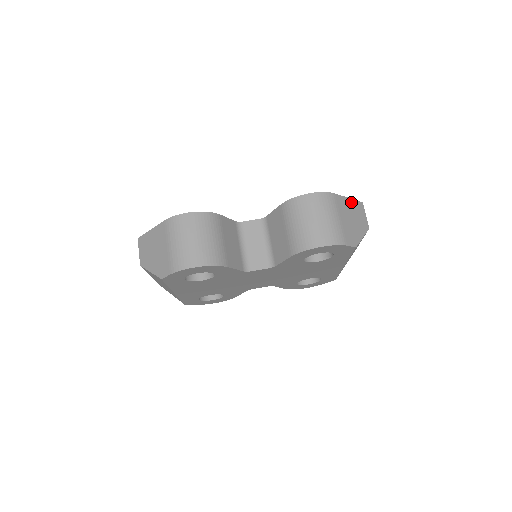
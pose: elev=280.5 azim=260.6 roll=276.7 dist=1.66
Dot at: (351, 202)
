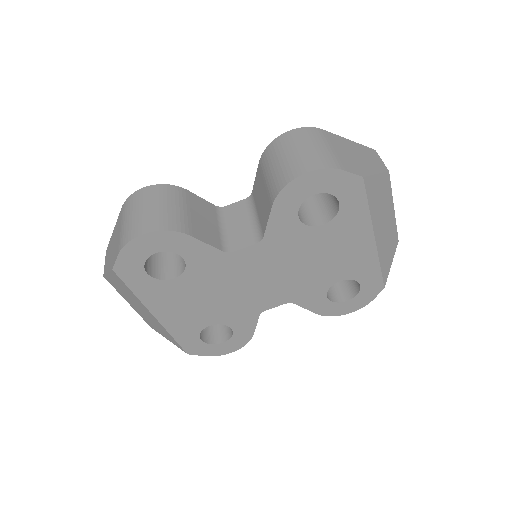
Dot at: (353, 144)
